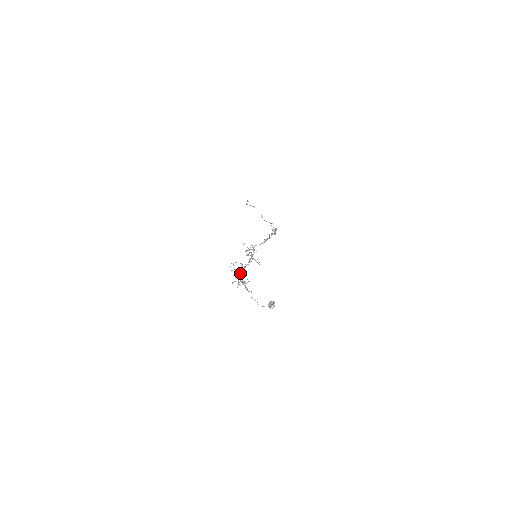
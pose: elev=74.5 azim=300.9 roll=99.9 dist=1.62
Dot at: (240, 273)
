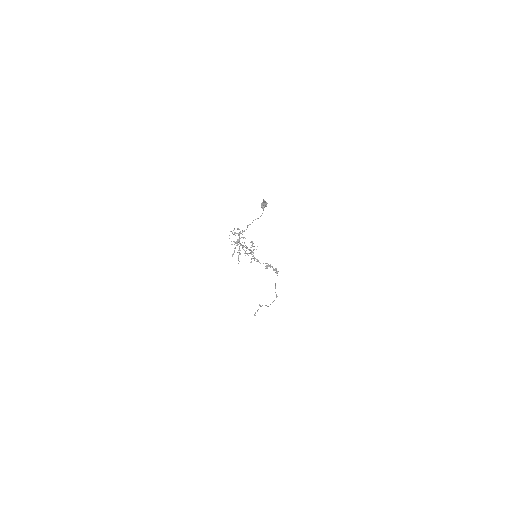
Dot at: occluded
